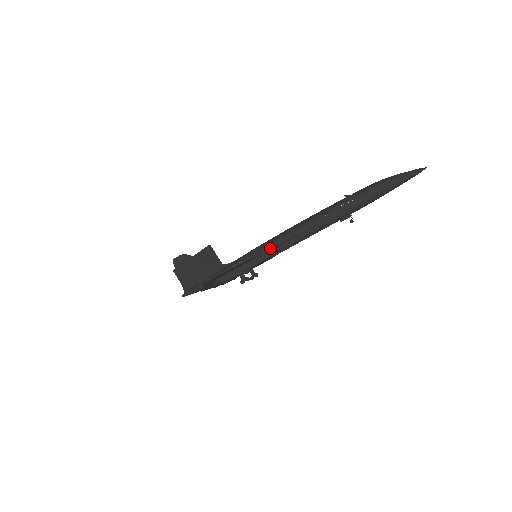
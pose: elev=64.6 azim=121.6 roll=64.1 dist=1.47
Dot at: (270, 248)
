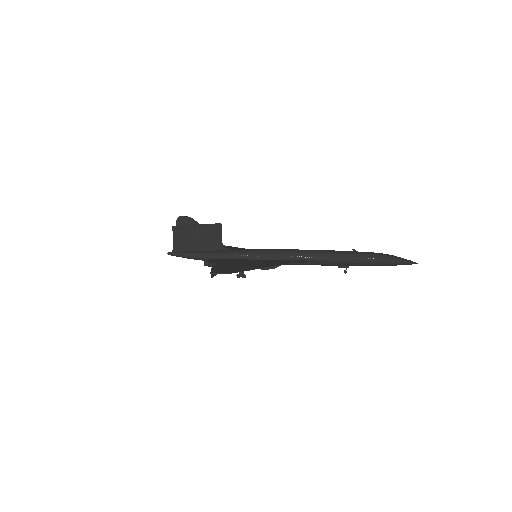
Dot at: (281, 264)
